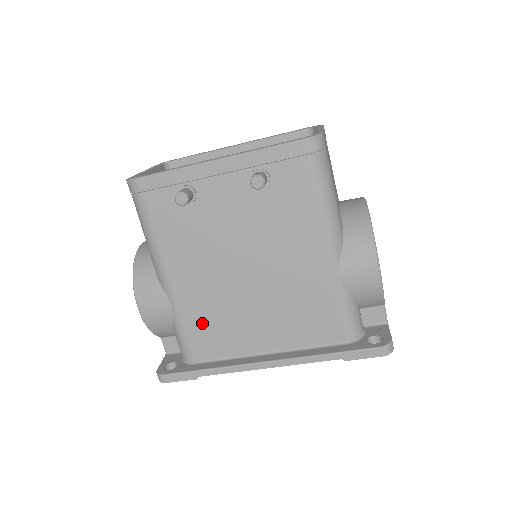
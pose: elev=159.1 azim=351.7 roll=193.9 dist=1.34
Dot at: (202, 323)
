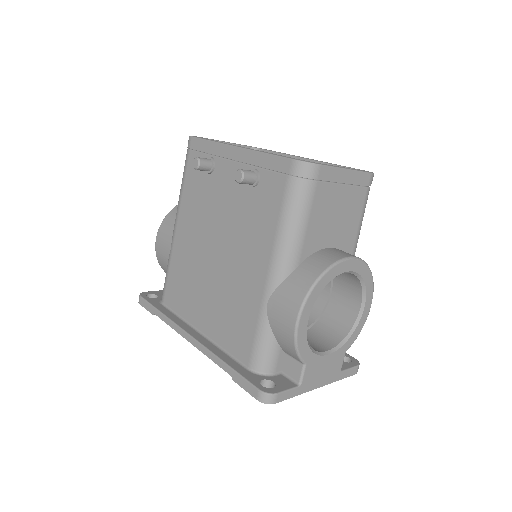
Dot at: (179, 275)
